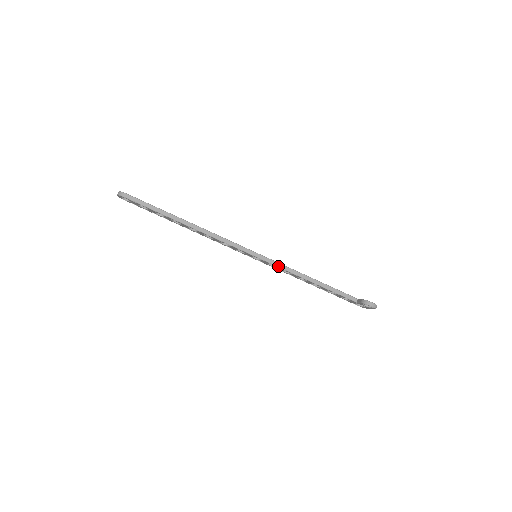
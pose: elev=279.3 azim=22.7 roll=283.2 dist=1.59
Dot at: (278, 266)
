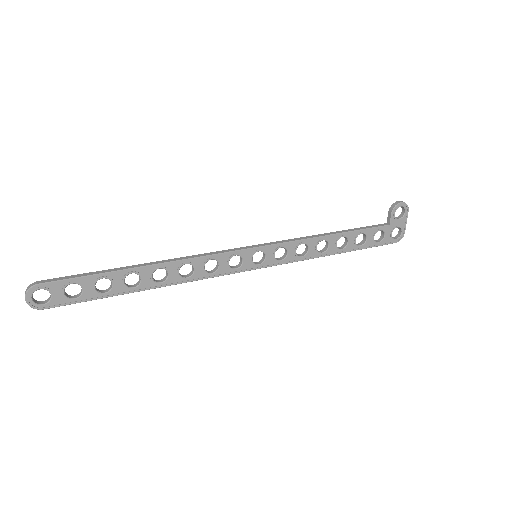
Dot at: (286, 242)
